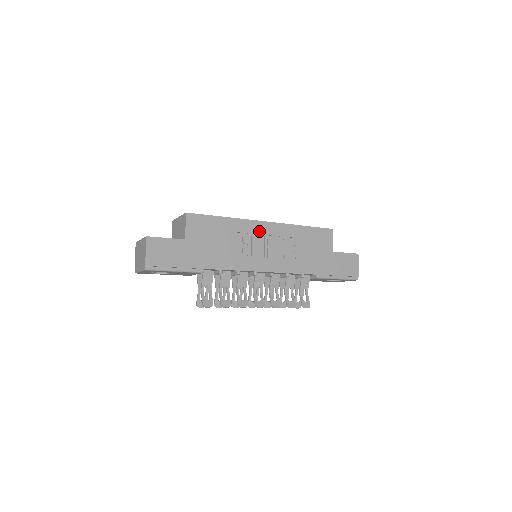
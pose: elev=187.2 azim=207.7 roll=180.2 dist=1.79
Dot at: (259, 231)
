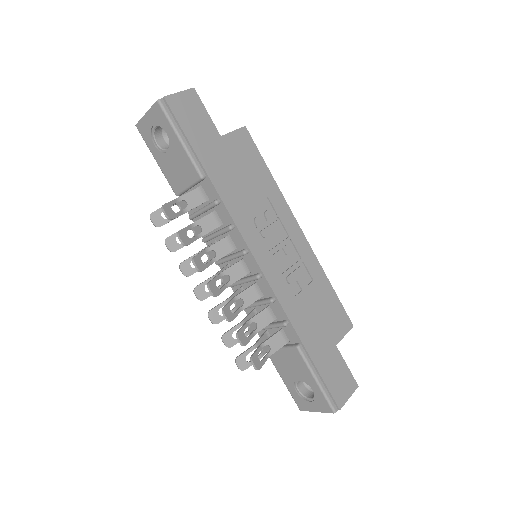
Dot at: (288, 227)
